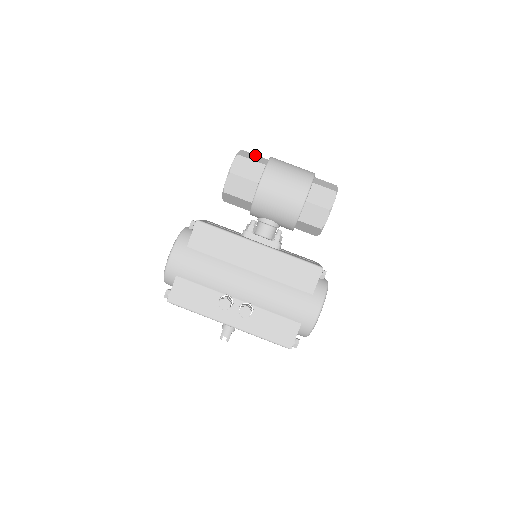
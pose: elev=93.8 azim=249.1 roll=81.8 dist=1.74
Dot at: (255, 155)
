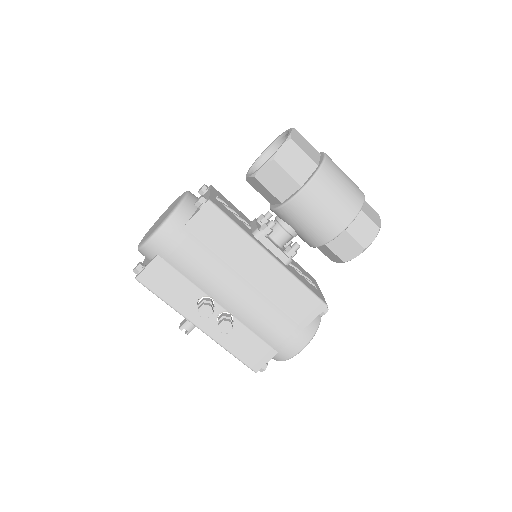
Dot at: (307, 142)
